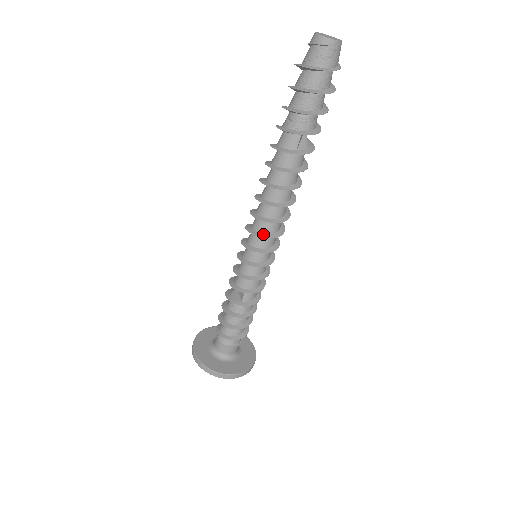
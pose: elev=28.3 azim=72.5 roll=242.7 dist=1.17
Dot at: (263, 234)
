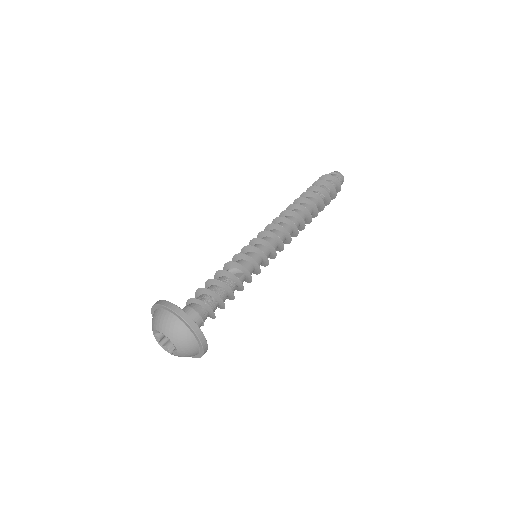
Dot at: (279, 239)
